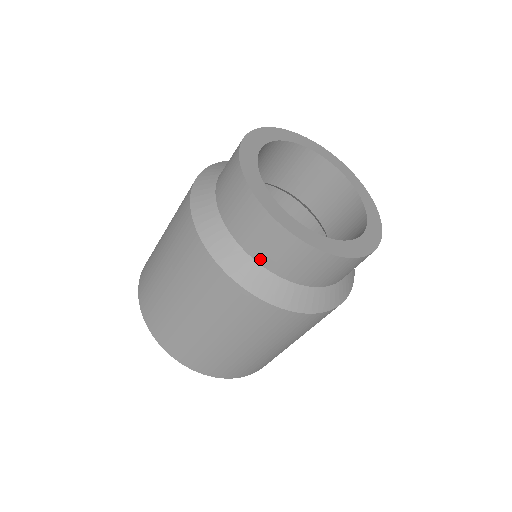
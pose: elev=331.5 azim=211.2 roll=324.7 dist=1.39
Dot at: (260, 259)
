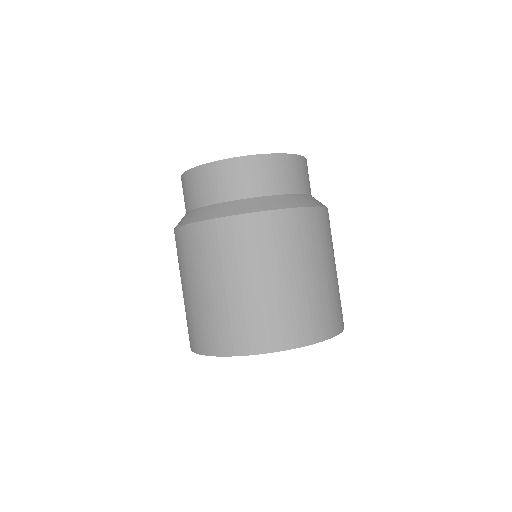
Dot at: (191, 206)
